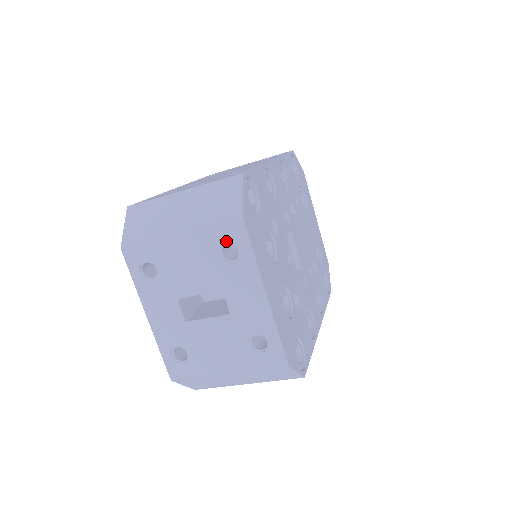
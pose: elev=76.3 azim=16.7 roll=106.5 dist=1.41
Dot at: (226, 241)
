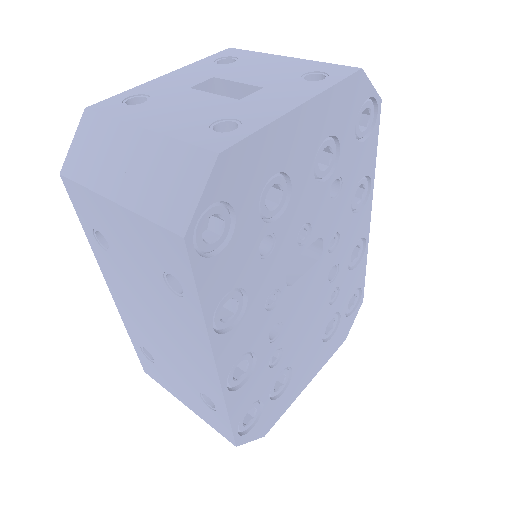
Dot at: (323, 71)
